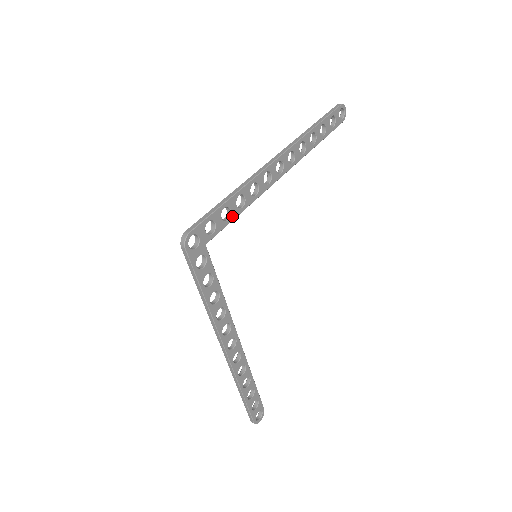
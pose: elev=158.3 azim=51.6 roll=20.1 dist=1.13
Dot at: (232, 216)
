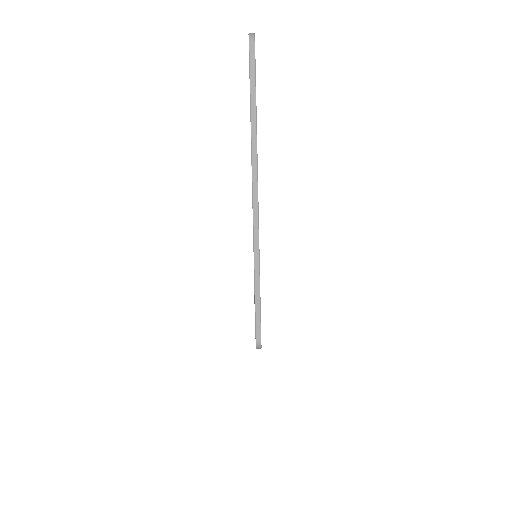
Dot at: occluded
